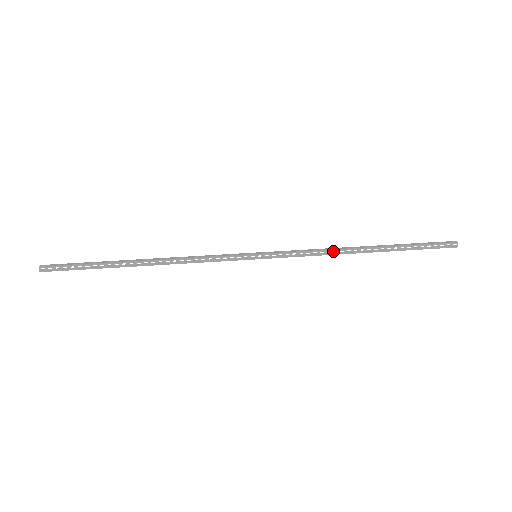
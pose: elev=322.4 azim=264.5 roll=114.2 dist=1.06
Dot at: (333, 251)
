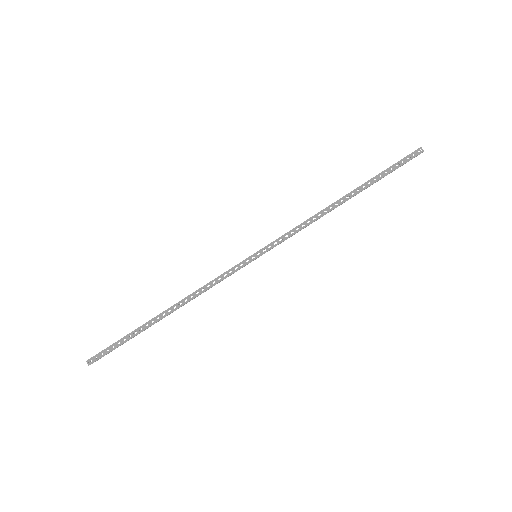
Dot at: (319, 218)
